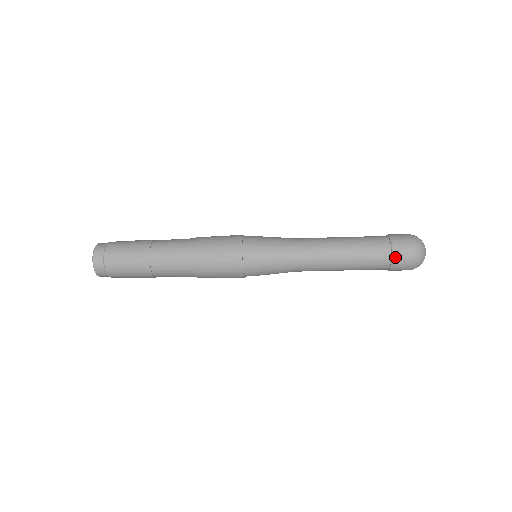
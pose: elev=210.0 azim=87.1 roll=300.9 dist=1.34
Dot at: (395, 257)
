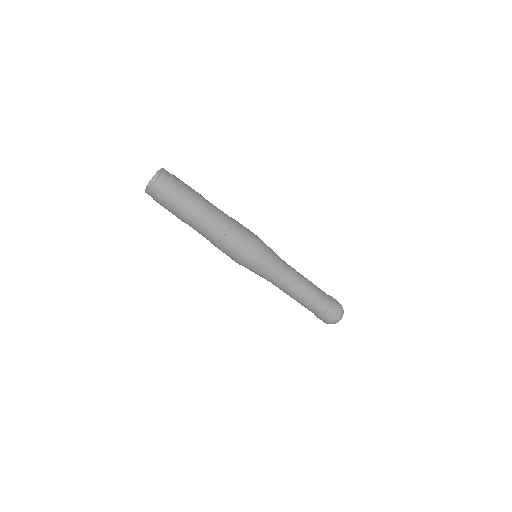
Dot at: (331, 309)
